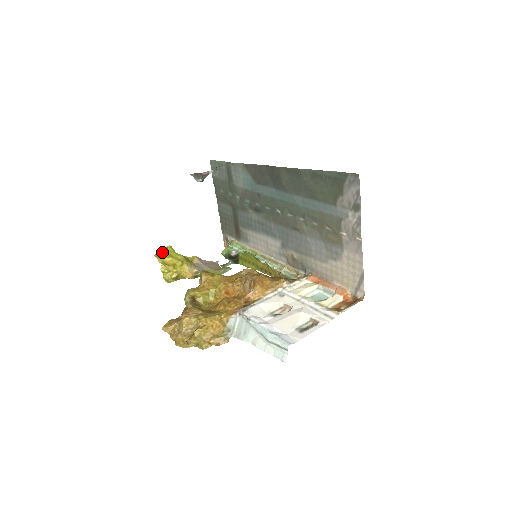
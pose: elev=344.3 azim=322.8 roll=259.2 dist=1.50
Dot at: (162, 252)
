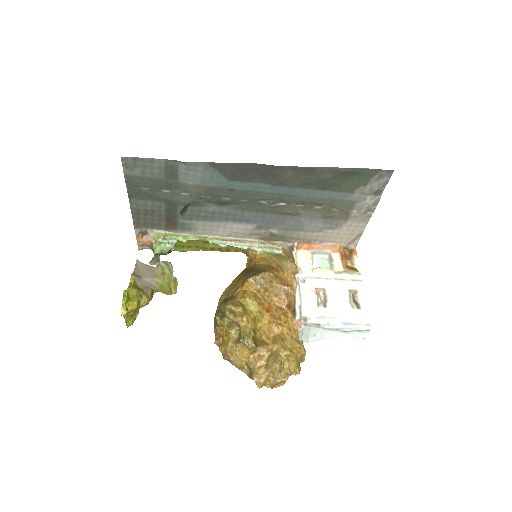
Dot at: (125, 305)
